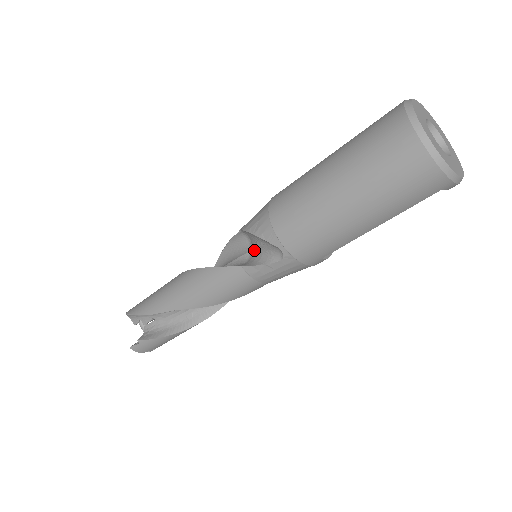
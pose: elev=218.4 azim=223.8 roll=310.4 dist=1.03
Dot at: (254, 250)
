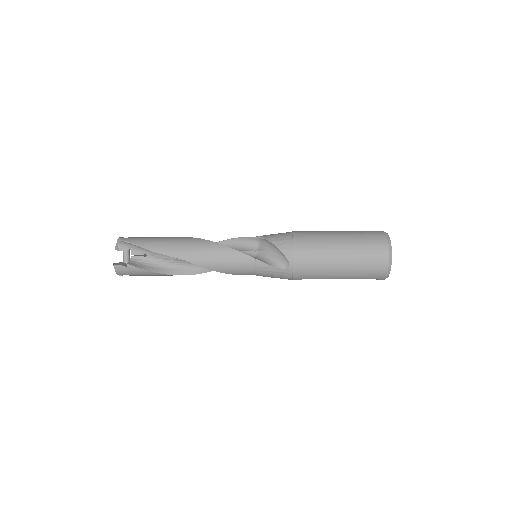
Dot at: (263, 253)
